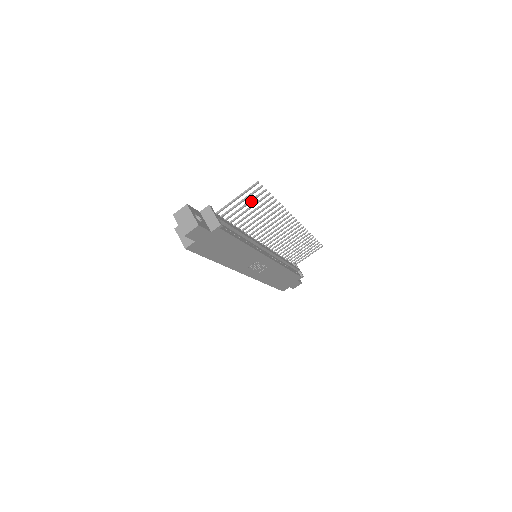
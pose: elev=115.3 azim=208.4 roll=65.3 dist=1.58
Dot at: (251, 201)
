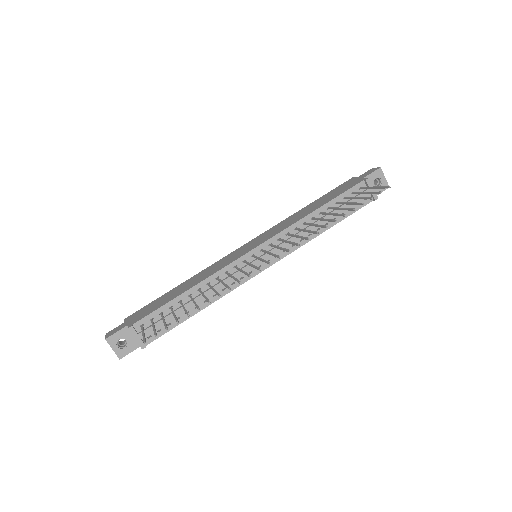
Dot at: occluded
